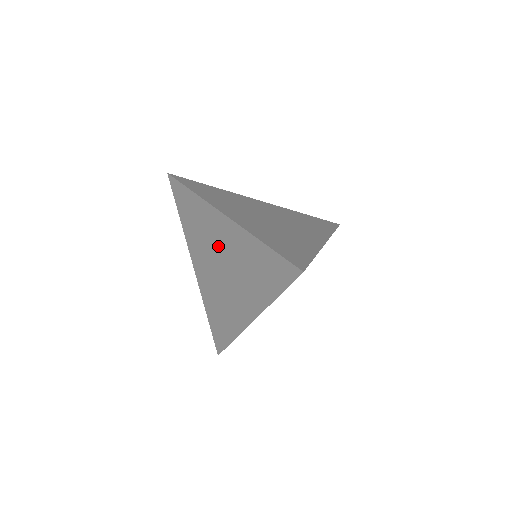
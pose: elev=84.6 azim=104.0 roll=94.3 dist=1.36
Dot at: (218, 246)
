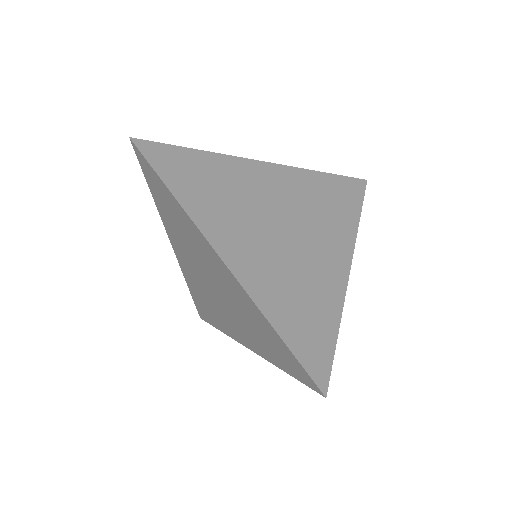
Dot at: (209, 269)
